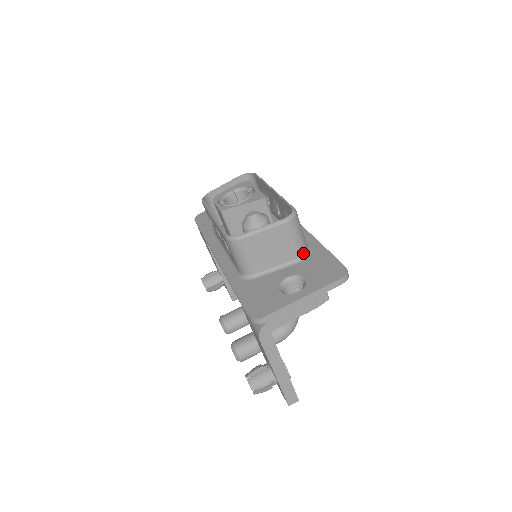
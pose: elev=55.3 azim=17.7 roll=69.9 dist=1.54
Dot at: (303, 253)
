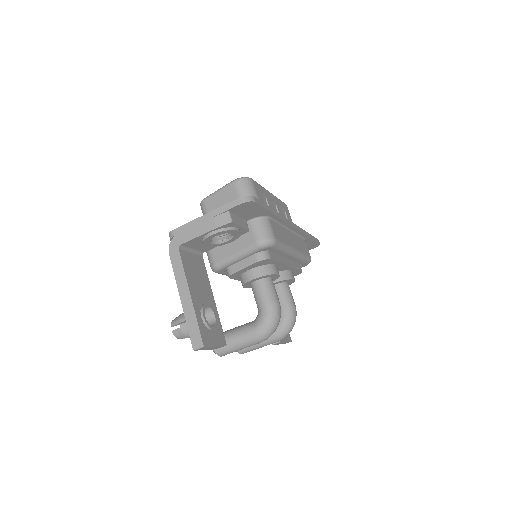
Dot at: occluded
